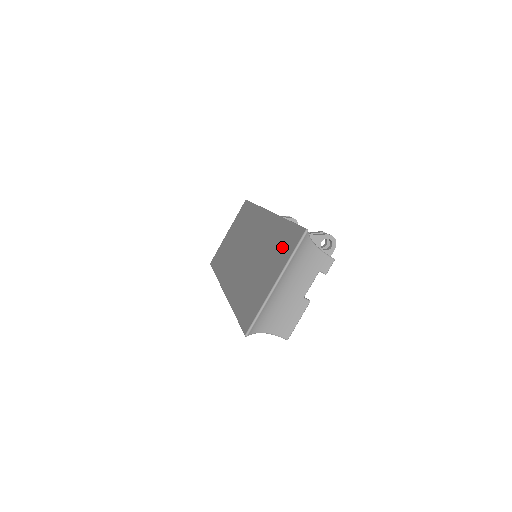
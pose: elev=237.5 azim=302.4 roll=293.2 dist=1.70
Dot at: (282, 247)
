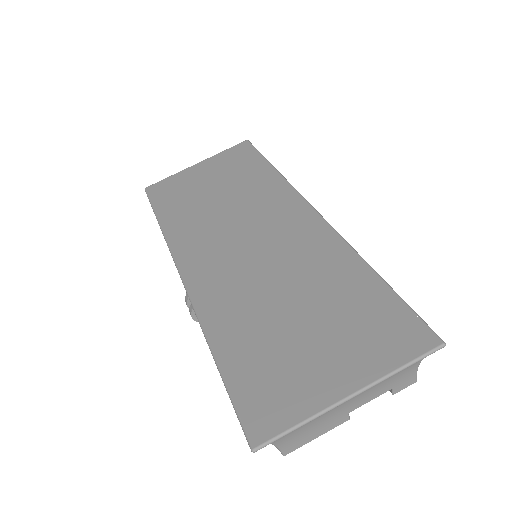
Dot at: (368, 325)
